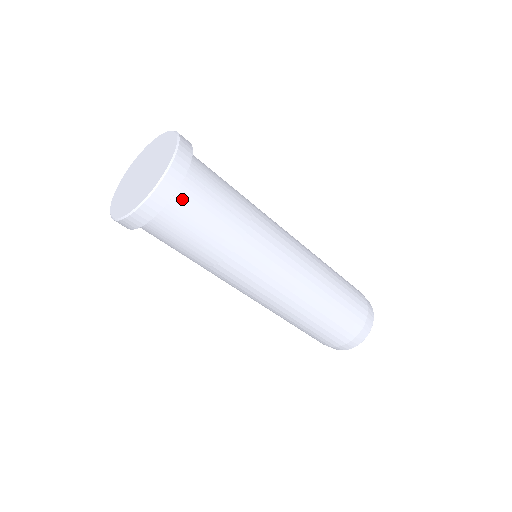
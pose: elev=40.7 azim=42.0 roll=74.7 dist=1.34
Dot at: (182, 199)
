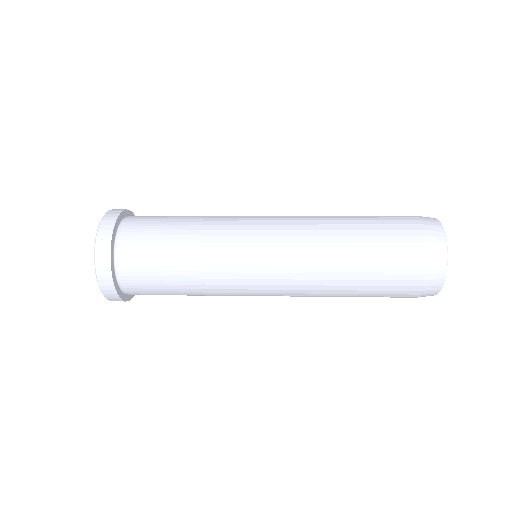
Dot at: (126, 274)
